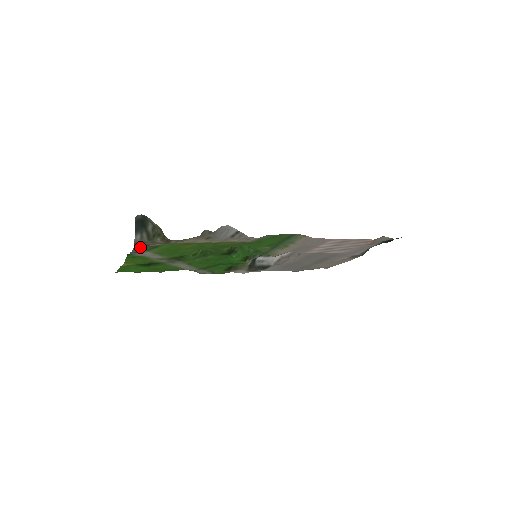
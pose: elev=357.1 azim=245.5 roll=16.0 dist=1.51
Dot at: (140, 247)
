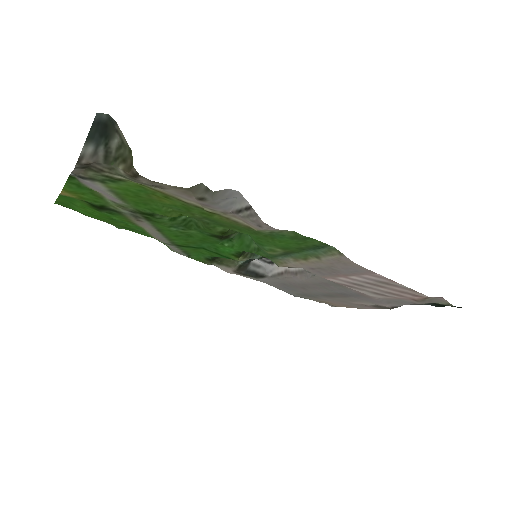
Dot at: (89, 169)
